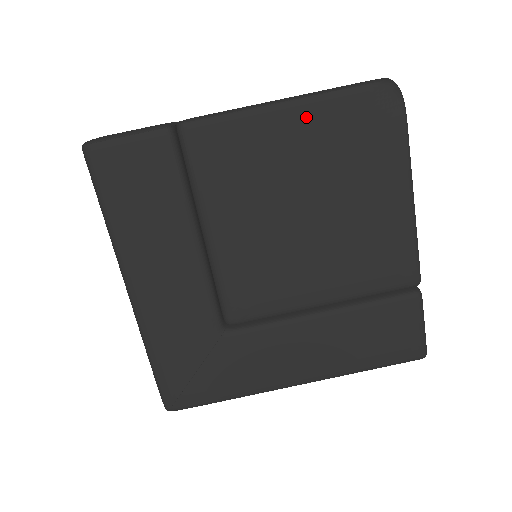
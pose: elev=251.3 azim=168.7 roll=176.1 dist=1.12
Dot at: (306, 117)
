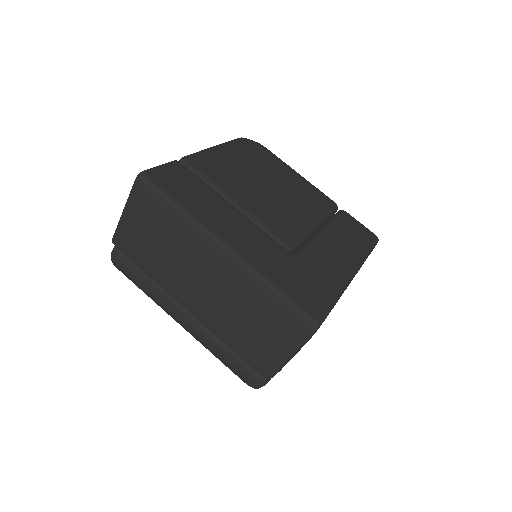
Dot at: (230, 149)
